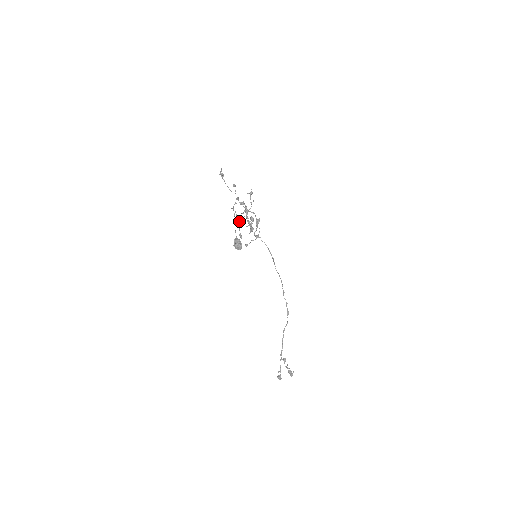
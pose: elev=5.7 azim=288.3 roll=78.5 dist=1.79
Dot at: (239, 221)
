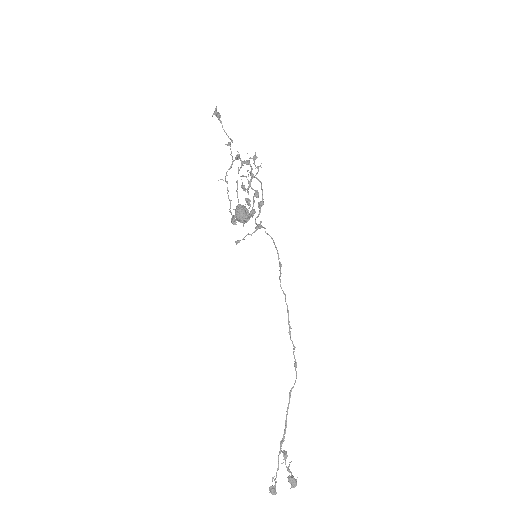
Dot at: (230, 201)
